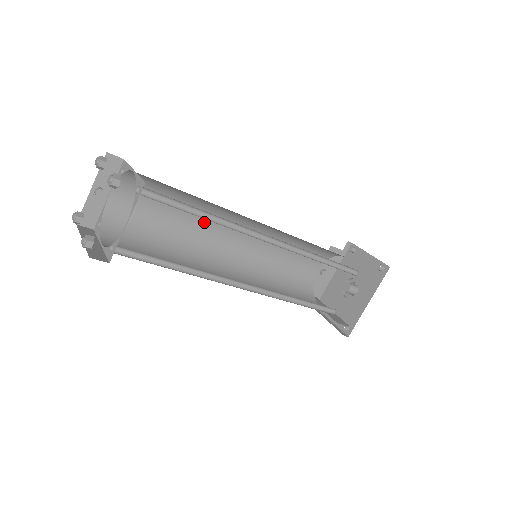
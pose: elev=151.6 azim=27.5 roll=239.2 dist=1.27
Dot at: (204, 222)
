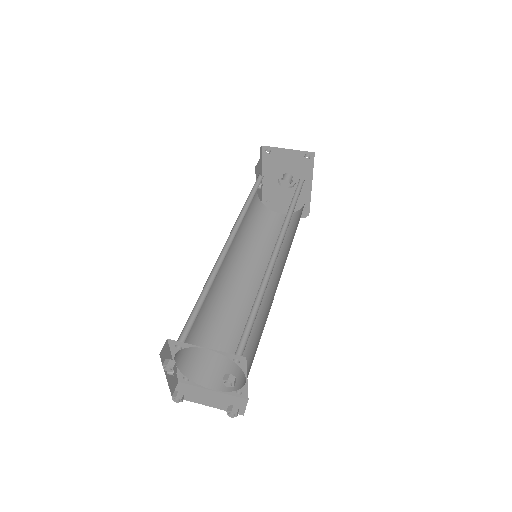
Dot at: occluded
